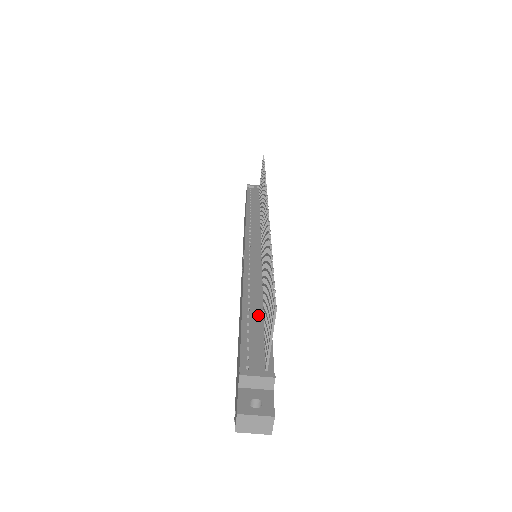
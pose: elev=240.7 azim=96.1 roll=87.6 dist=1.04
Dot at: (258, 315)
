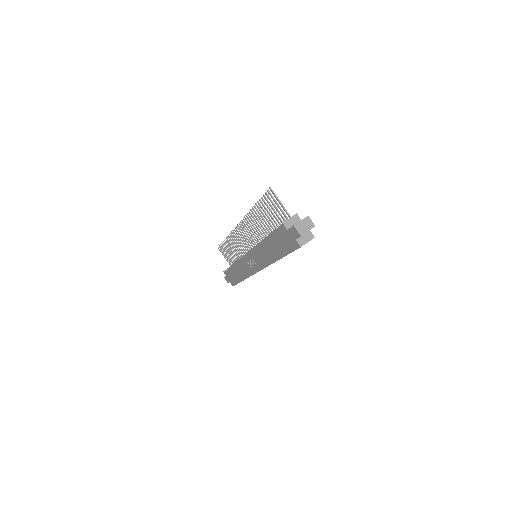
Dot at: (274, 231)
